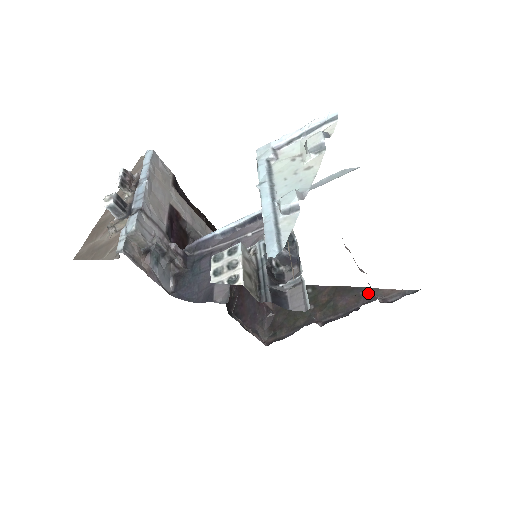
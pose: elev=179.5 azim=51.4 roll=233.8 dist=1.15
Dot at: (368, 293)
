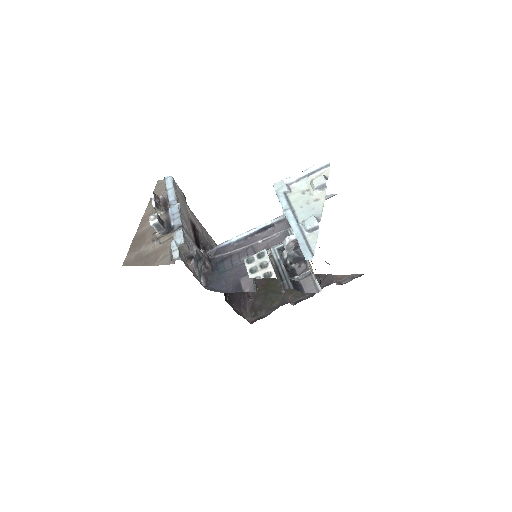
Dot at: (326, 278)
